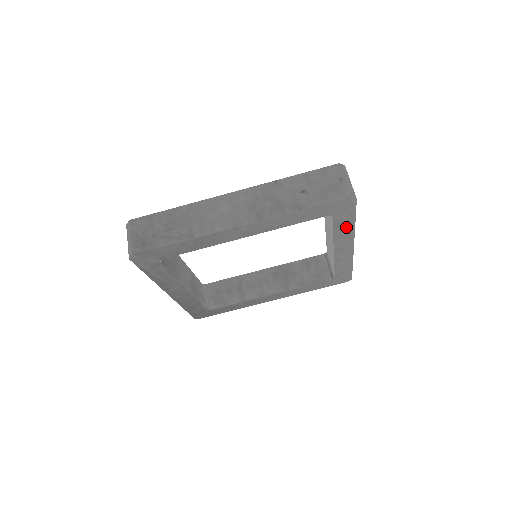
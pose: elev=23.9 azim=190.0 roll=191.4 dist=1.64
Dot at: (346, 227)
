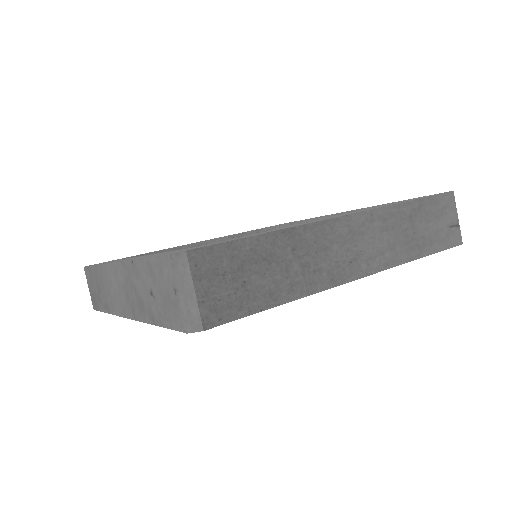
Dot at: occluded
